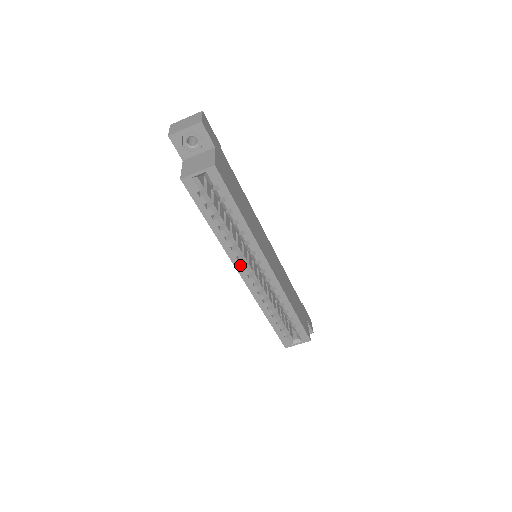
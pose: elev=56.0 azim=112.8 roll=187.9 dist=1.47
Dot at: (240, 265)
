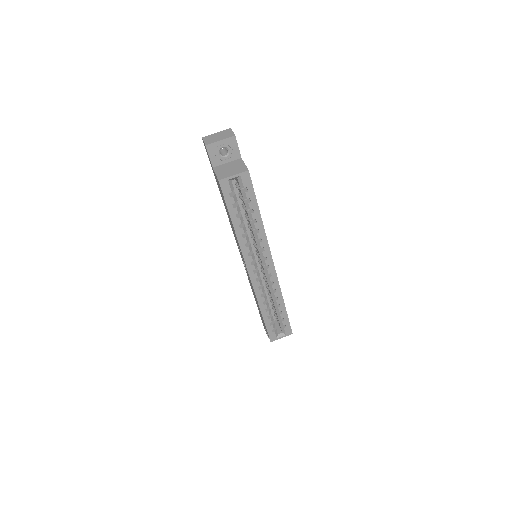
Dot at: (249, 261)
